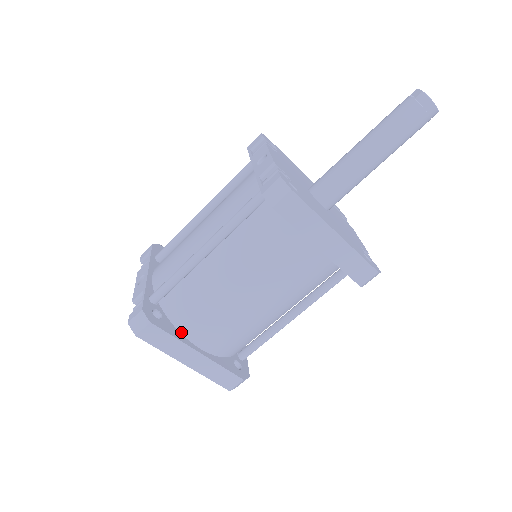
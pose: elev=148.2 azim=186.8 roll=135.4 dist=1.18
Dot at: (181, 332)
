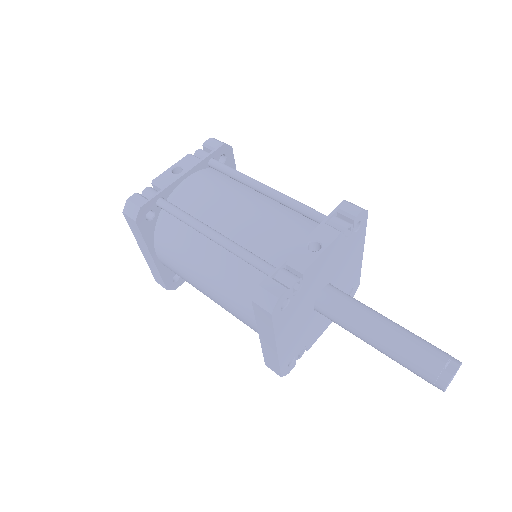
Dot at: (155, 238)
